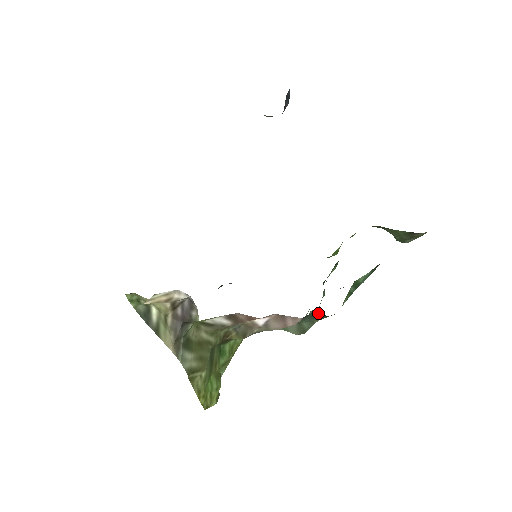
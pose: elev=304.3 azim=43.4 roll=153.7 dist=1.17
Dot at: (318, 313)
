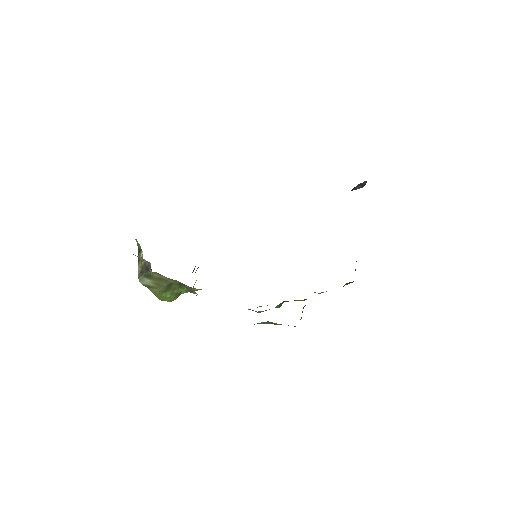
Dot at: occluded
